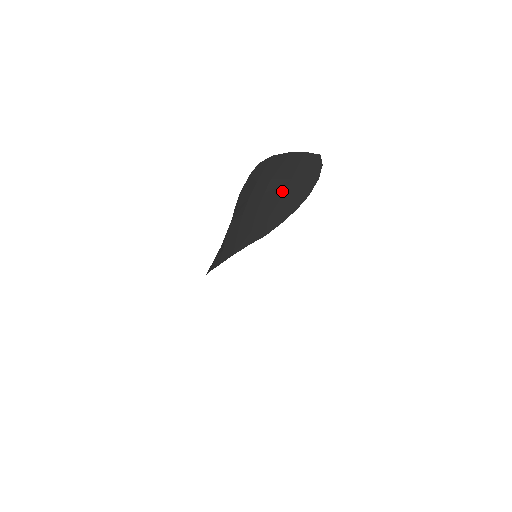
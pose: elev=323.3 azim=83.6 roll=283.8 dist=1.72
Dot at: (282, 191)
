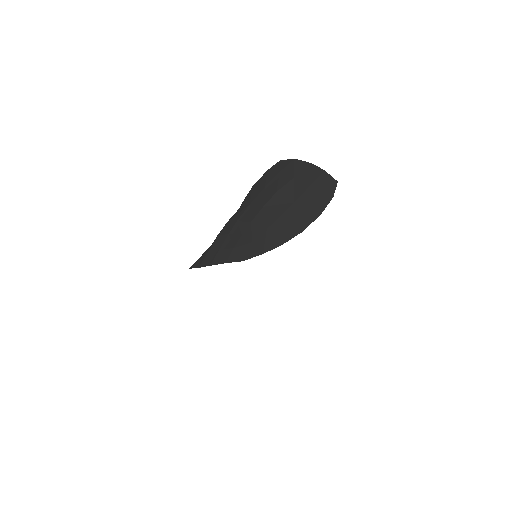
Dot at: (279, 213)
